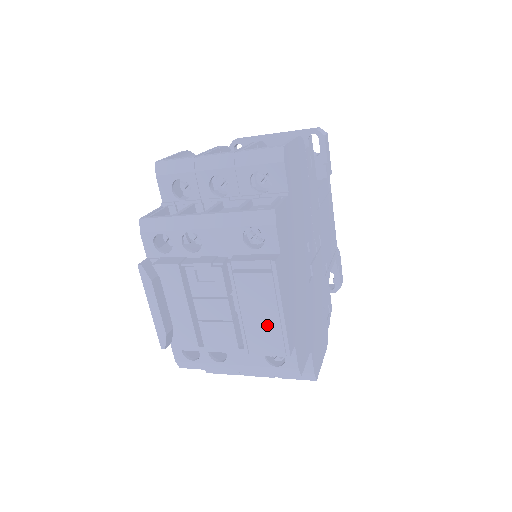
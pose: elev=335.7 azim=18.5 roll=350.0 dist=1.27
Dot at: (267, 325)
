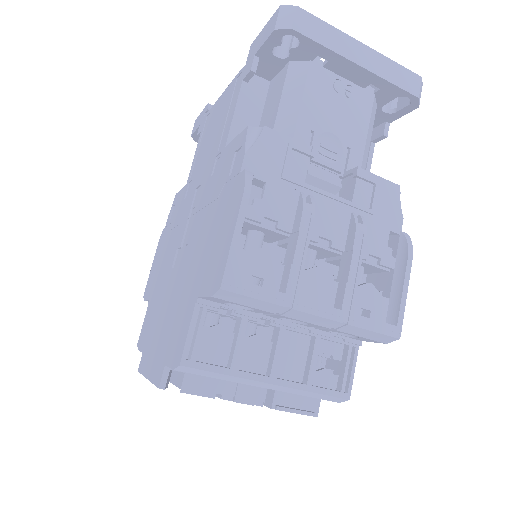
Dot at: occluded
